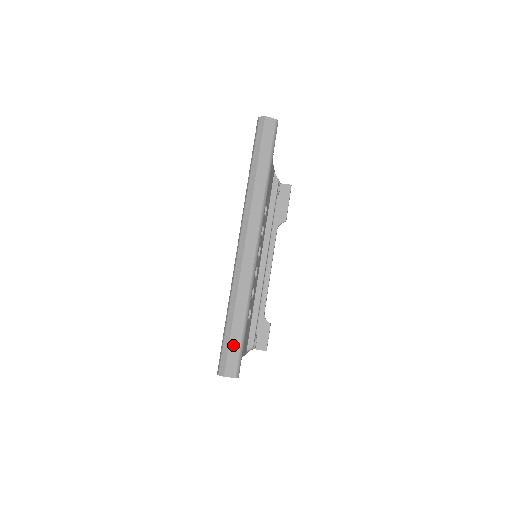
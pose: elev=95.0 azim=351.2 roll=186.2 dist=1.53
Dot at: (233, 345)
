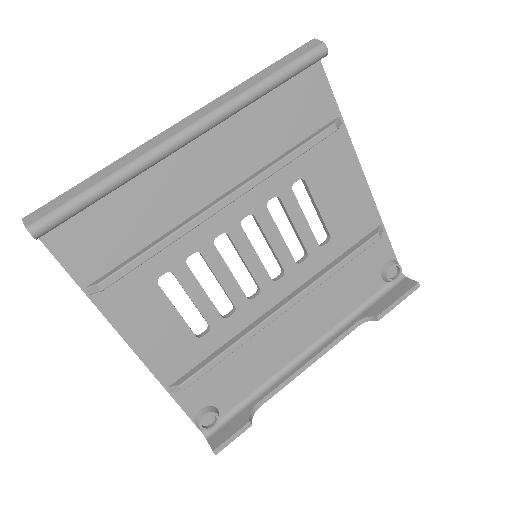
Dot at: (63, 197)
